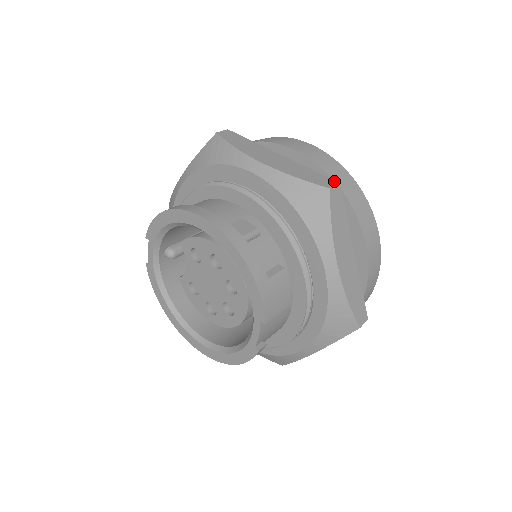
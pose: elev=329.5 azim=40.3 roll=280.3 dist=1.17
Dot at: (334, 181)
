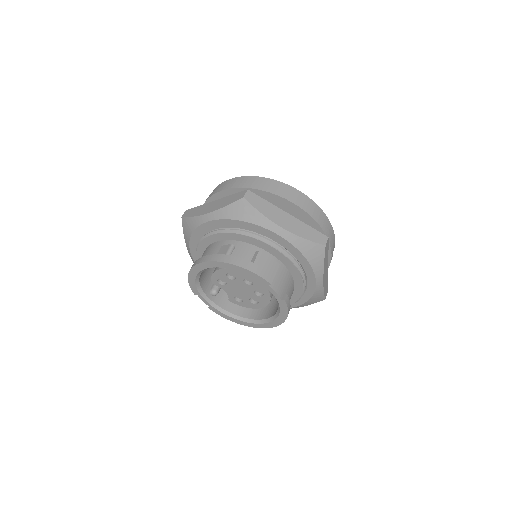
Dot at: (245, 191)
